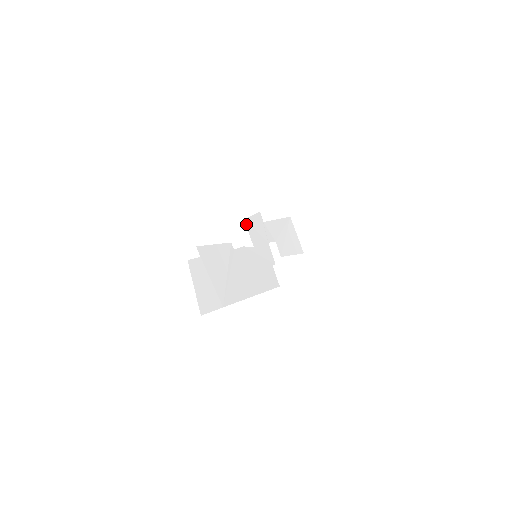
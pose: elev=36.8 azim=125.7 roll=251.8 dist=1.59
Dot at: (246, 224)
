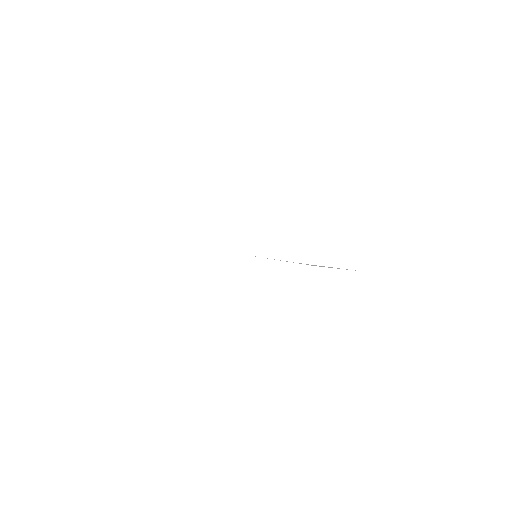
Dot at: occluded
